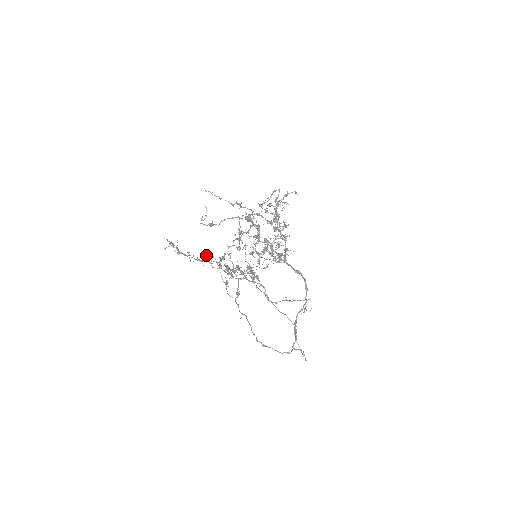
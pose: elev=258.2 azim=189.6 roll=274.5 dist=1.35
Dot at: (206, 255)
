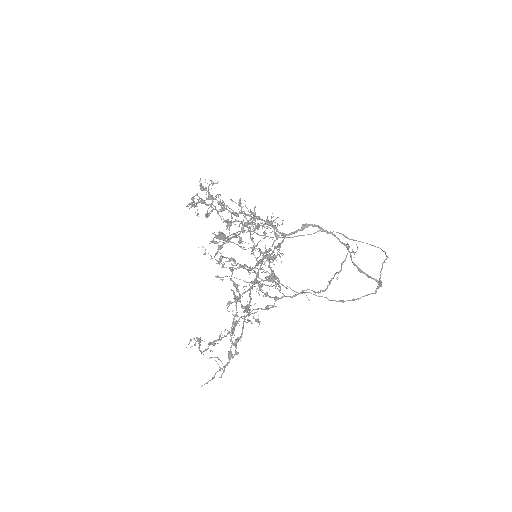
Dot at: occluded
